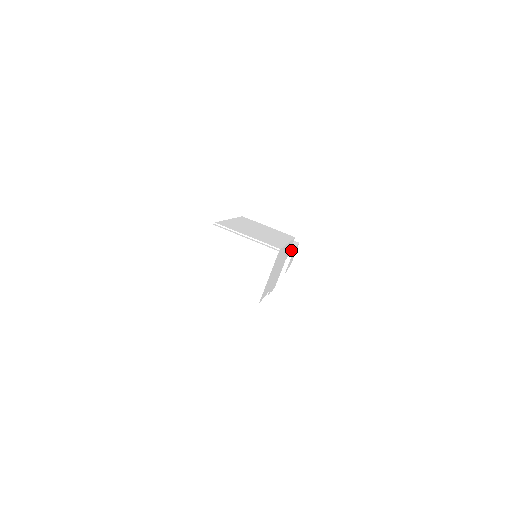
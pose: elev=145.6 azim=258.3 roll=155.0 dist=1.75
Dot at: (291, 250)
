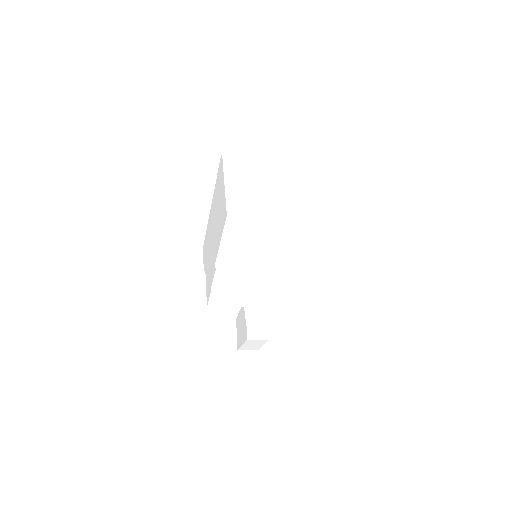
Dot at: occluded
